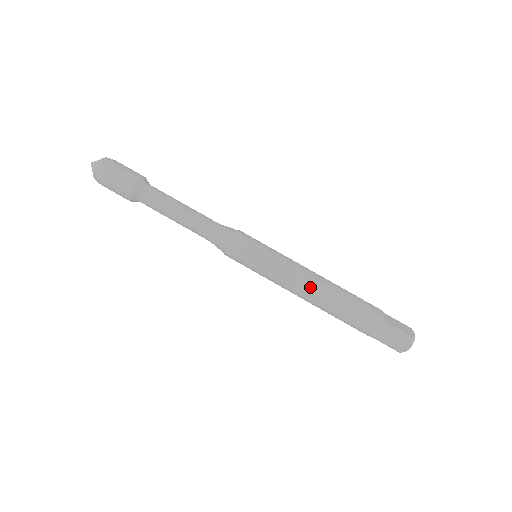
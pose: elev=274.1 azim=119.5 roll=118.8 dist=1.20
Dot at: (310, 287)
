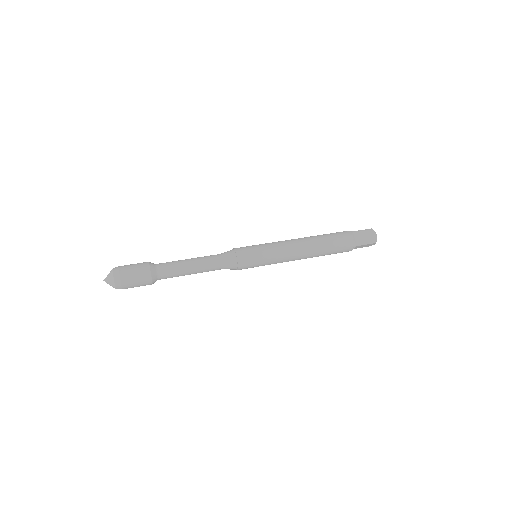
Dot at: (301, 242)
